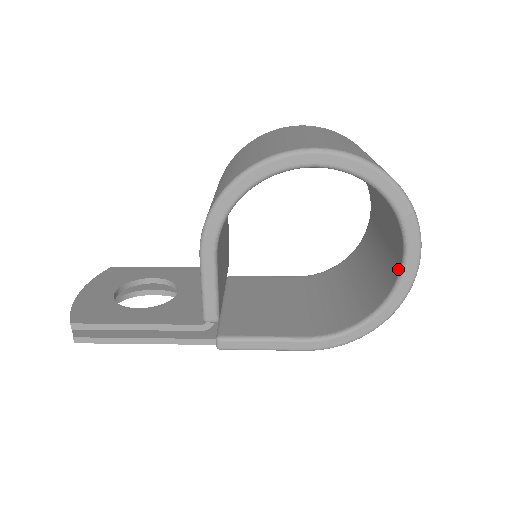
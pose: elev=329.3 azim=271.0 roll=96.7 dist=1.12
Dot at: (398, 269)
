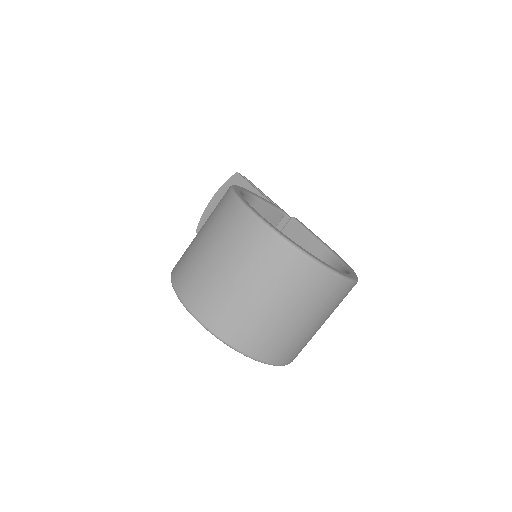
Dot at: occluded
